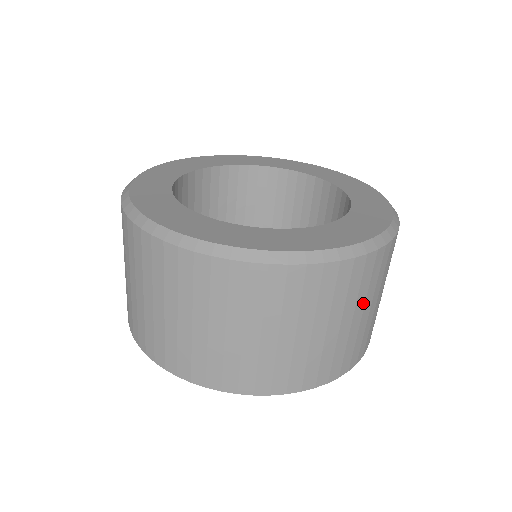
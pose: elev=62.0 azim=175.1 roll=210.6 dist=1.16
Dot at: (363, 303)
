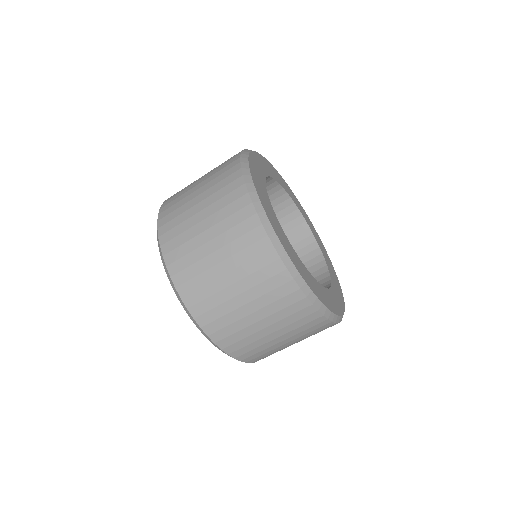
Dot at: occluded
